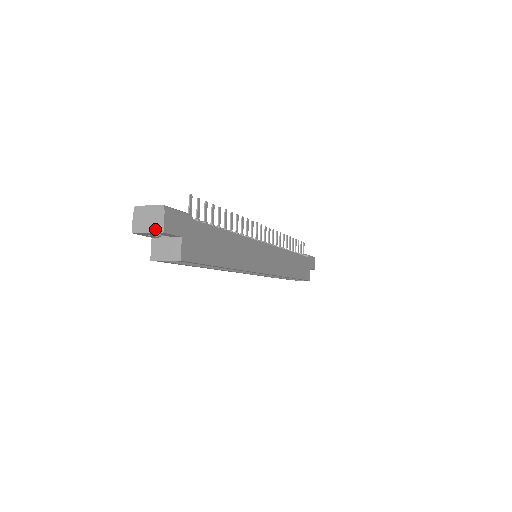
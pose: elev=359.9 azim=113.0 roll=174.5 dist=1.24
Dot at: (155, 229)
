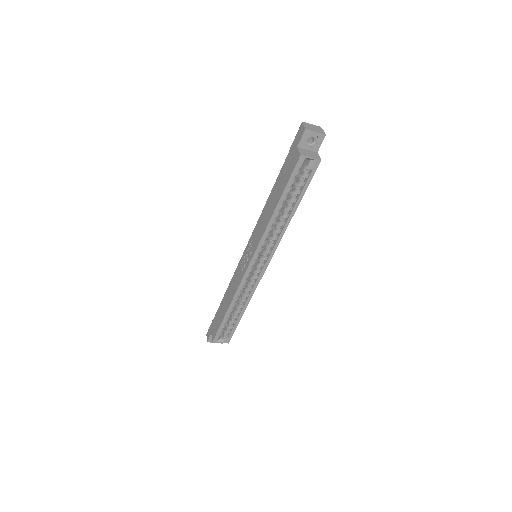
Dot at: (320, 132)
